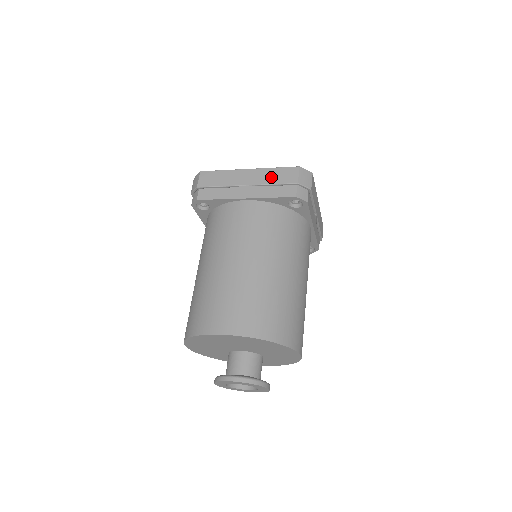
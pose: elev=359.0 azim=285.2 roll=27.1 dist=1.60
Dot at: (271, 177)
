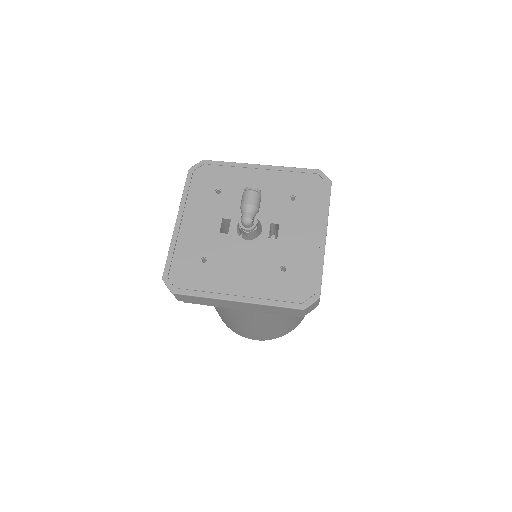
Dot at: (269, 310)
